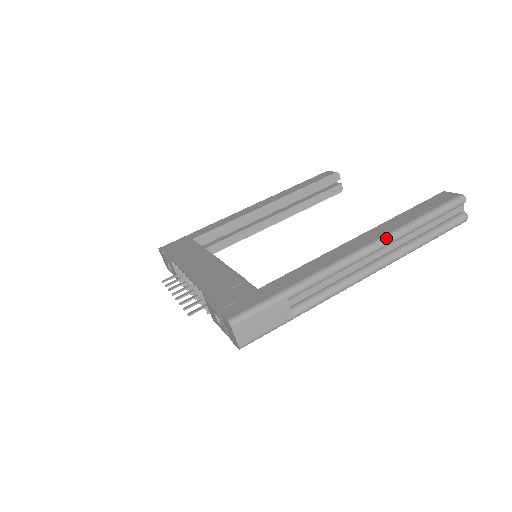
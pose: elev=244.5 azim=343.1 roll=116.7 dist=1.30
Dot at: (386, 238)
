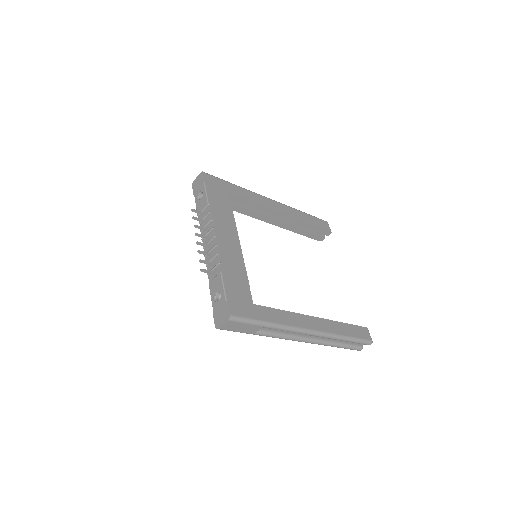
Dot at: (327, 335)
